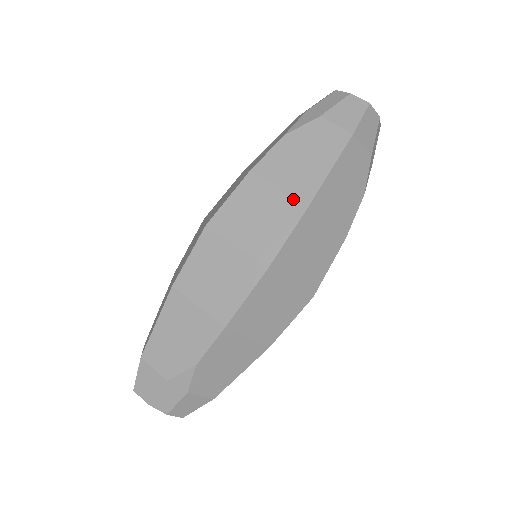
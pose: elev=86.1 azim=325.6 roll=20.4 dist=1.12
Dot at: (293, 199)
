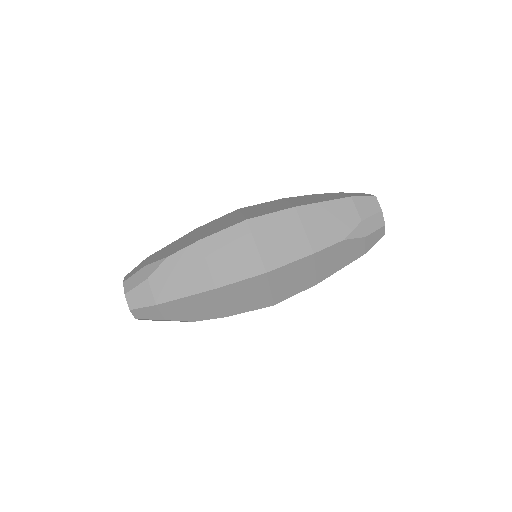
Dot at: (291, 205)
